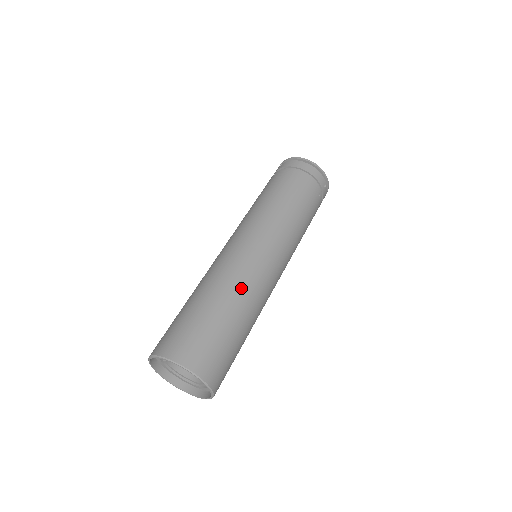
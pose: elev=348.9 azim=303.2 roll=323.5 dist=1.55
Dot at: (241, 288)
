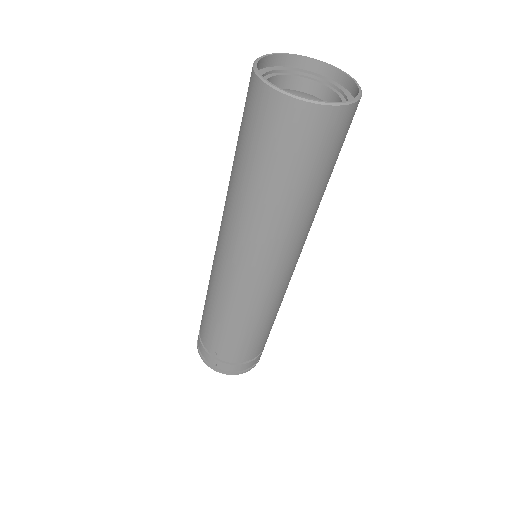
Dot at: occluded
